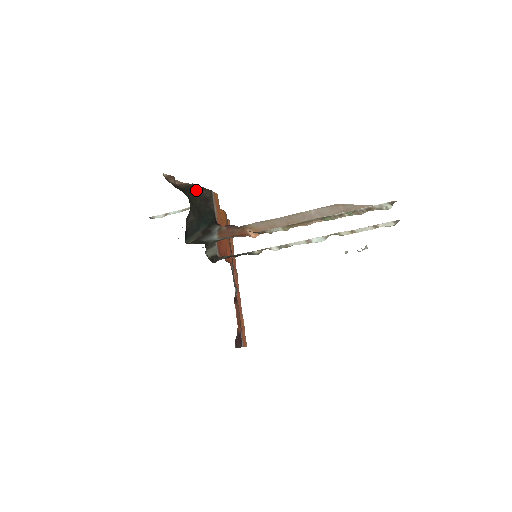
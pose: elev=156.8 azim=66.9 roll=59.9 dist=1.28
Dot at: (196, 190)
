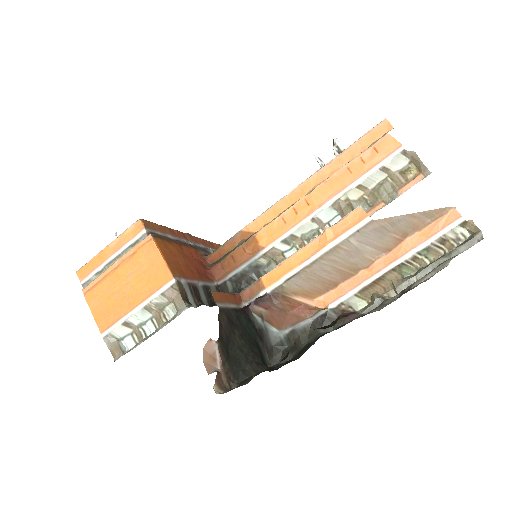
Dot at: (224, 337)
